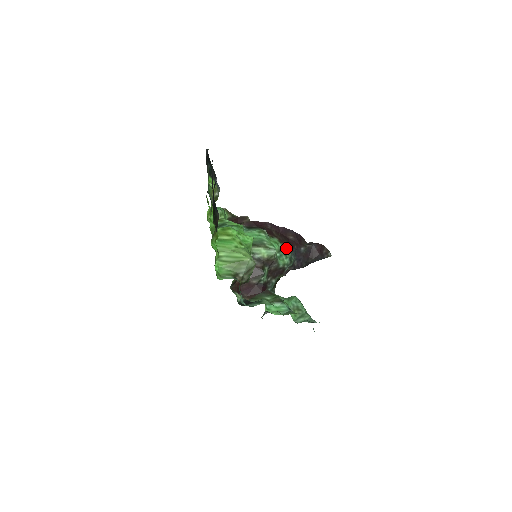
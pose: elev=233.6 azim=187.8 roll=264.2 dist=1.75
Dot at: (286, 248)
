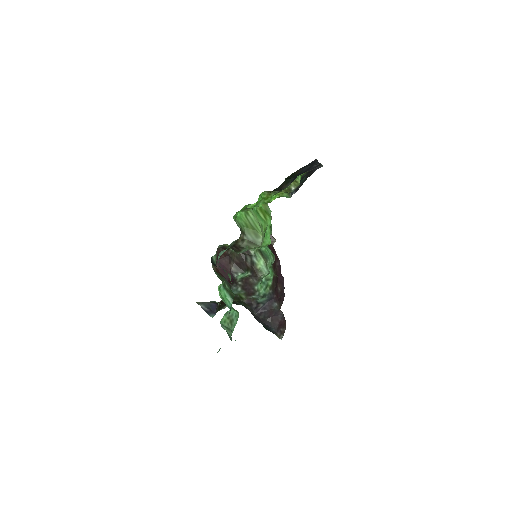
Dot at: (271, 286)
